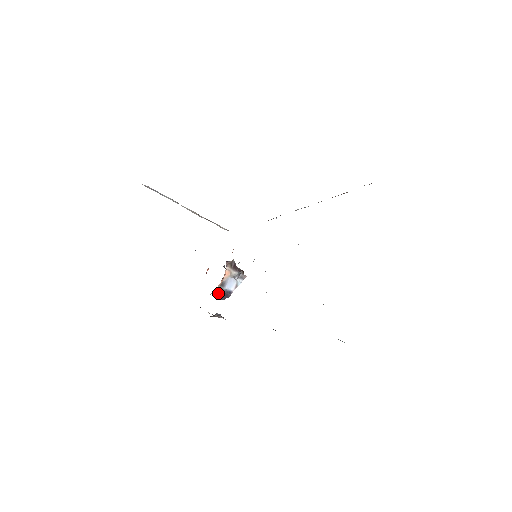
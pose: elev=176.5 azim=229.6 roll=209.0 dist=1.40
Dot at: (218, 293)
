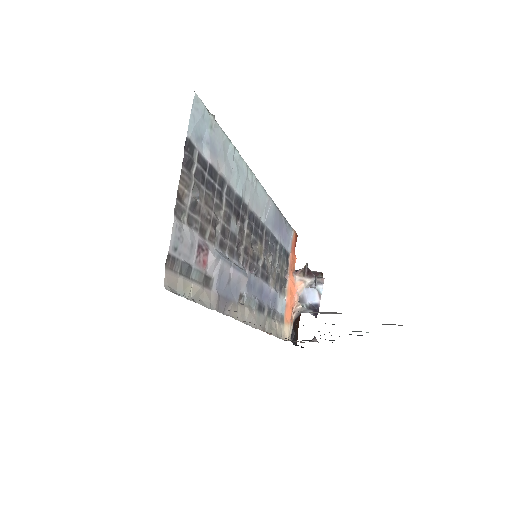
Dot at: (308, 311)
